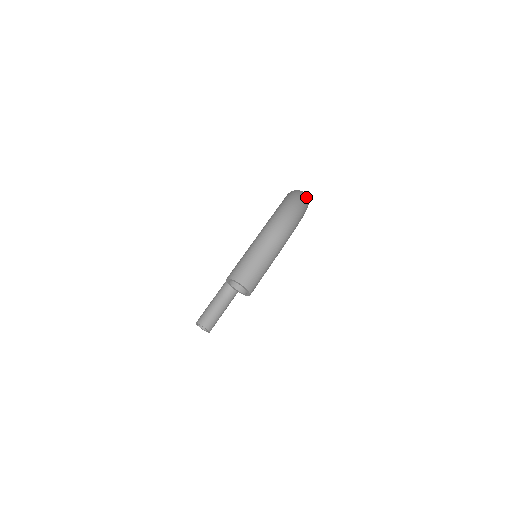
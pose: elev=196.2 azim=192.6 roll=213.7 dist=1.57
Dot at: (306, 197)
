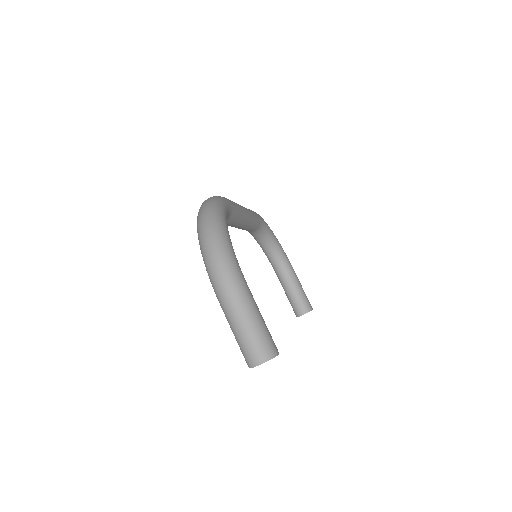
Dot at: (209, 213)
